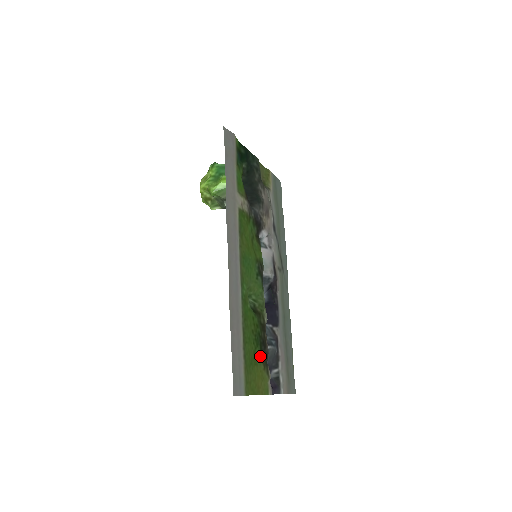
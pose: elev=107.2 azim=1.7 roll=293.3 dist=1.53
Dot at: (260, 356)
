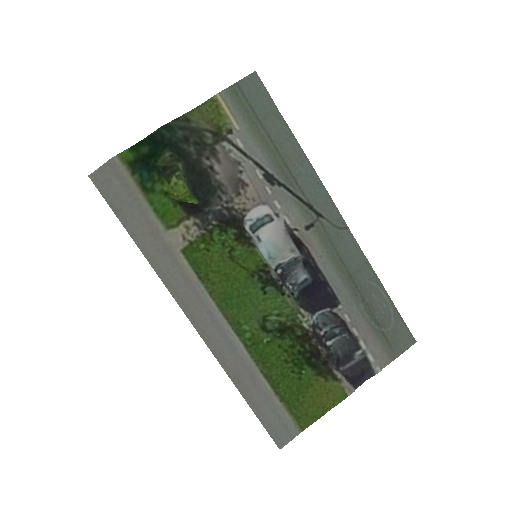
Dot at: (313, 372)
